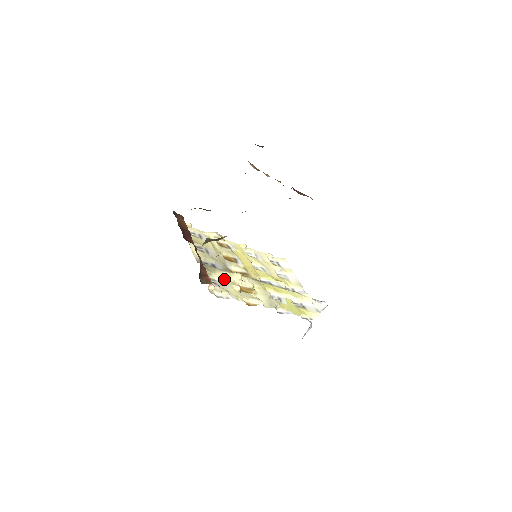
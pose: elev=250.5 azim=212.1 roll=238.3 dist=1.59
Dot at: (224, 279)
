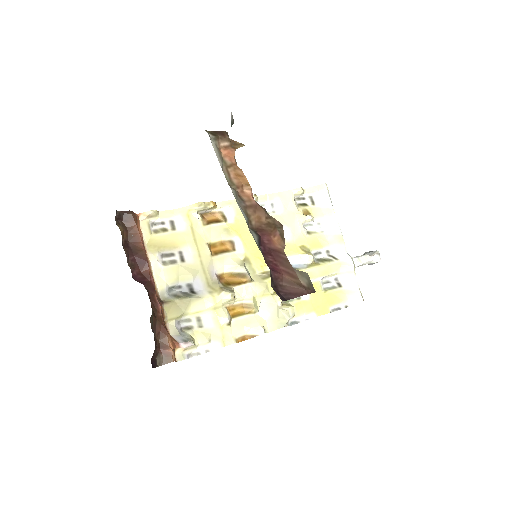
Dot at: (205, 311)
